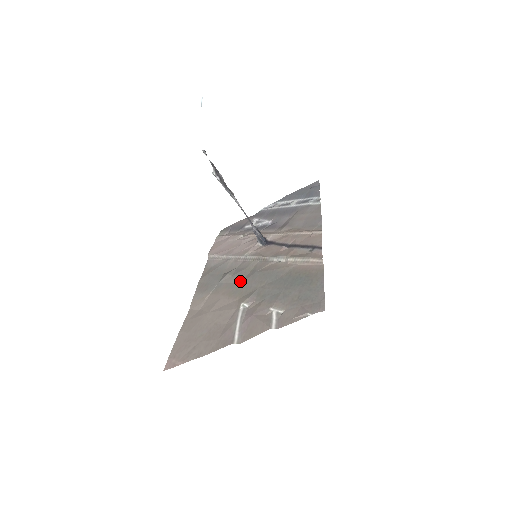
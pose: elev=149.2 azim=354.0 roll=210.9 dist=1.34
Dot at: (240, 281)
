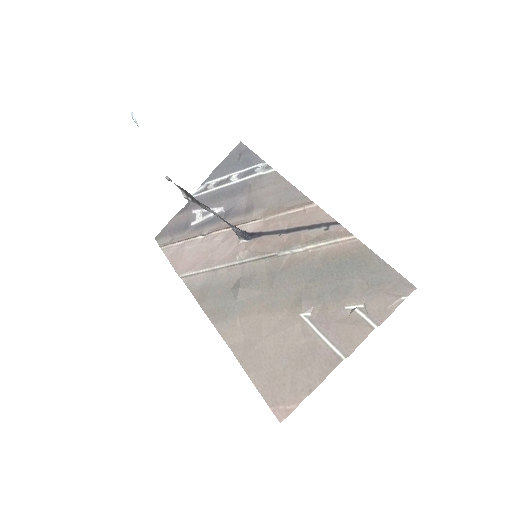
Dot at: (266, 291)
